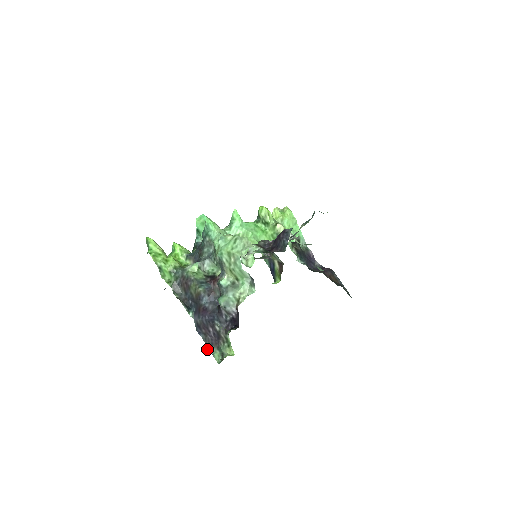
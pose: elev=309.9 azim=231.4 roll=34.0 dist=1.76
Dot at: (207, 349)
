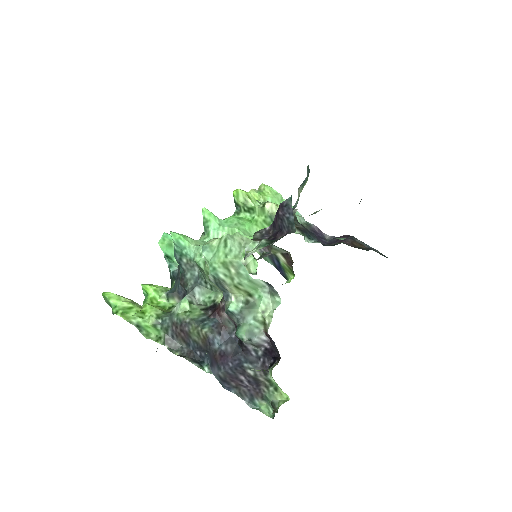
Dot at: (248, 405)
